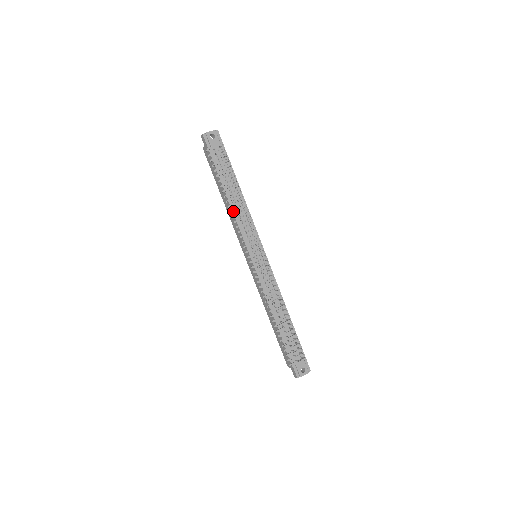
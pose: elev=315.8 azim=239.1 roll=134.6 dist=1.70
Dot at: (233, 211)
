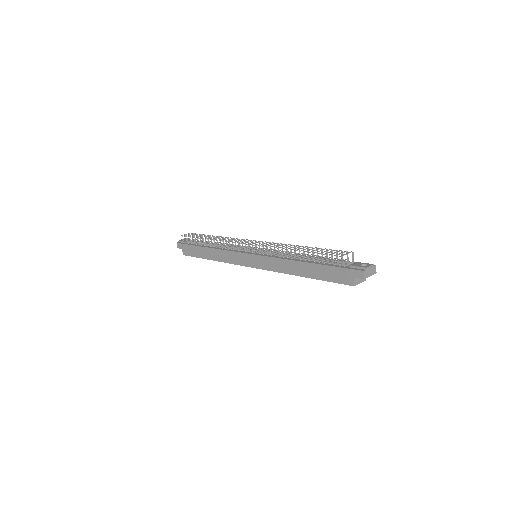
Dot at: occluded
